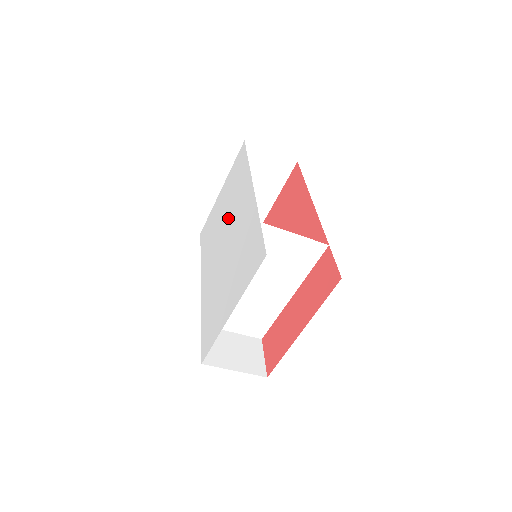
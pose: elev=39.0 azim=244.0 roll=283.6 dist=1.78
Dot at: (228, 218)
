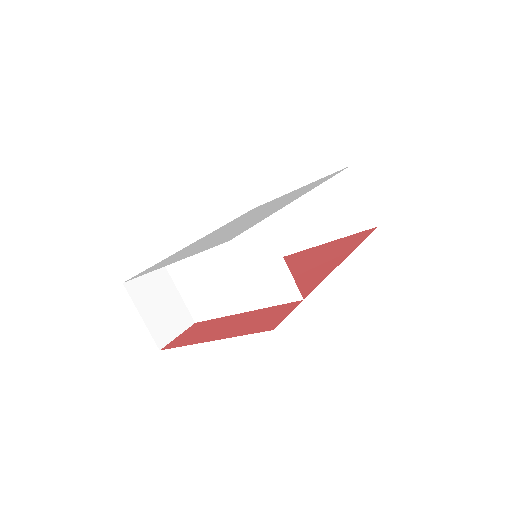
Dot at: (269, 207)
